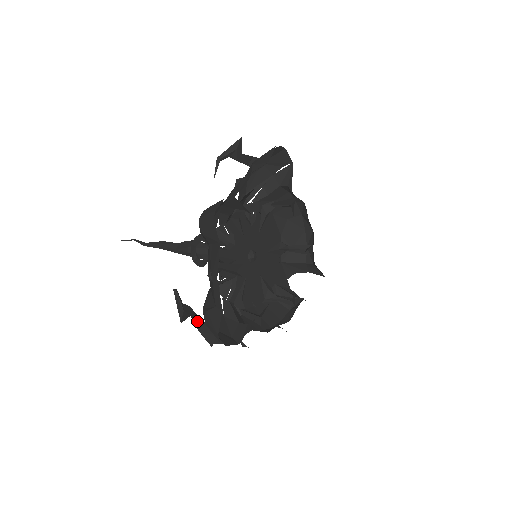
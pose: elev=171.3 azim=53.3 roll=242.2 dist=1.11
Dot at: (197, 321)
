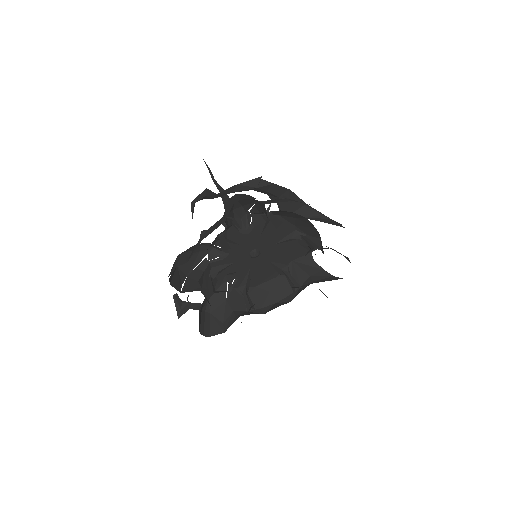
Dot at: occluded
